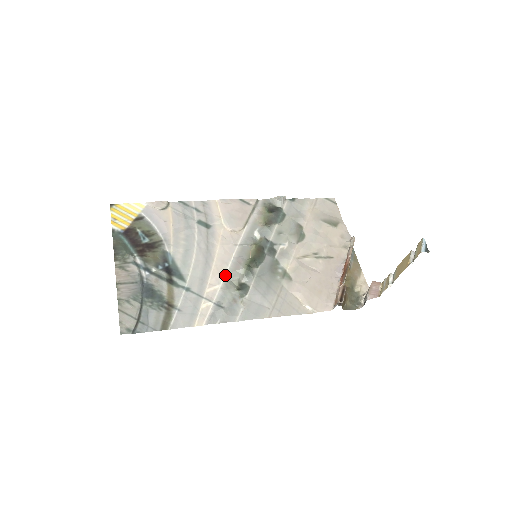
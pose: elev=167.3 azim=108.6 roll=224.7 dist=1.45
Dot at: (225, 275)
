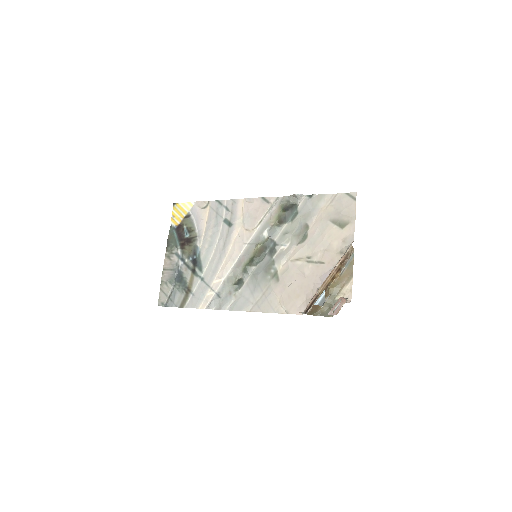
Dot at: (230, 270)
